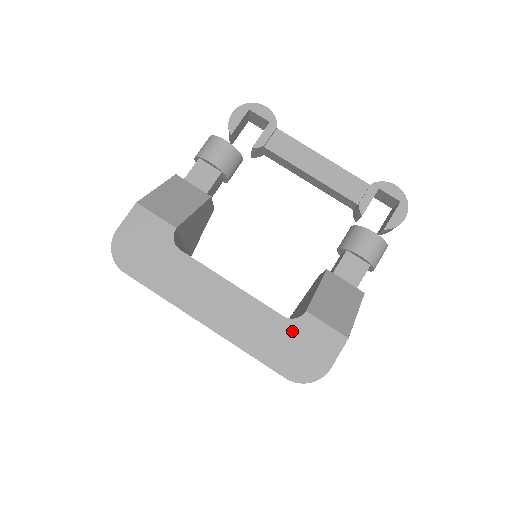
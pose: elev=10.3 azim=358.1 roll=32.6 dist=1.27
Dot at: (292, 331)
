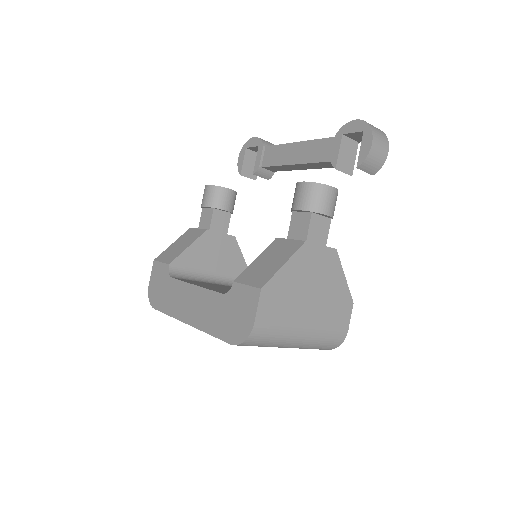
Dot at: (228, 303)
